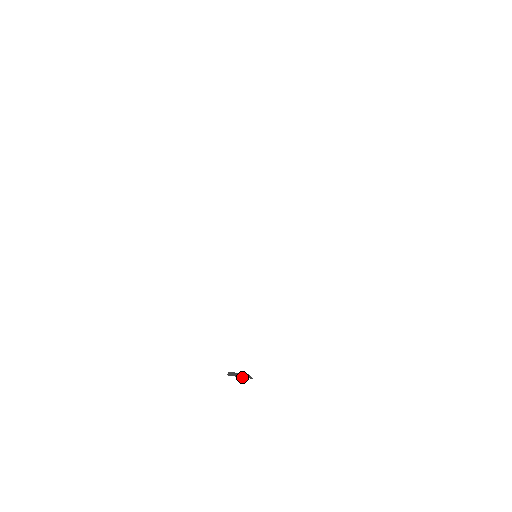
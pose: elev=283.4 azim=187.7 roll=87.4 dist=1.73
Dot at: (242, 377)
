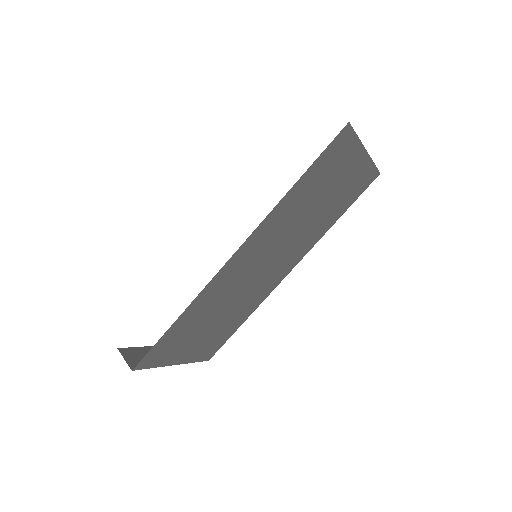
Dot at: (126, 361)
